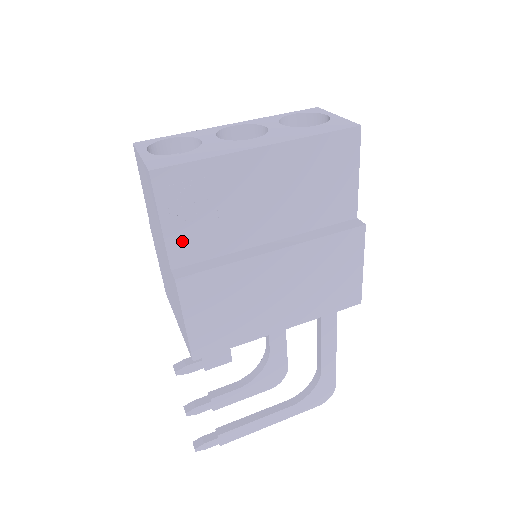
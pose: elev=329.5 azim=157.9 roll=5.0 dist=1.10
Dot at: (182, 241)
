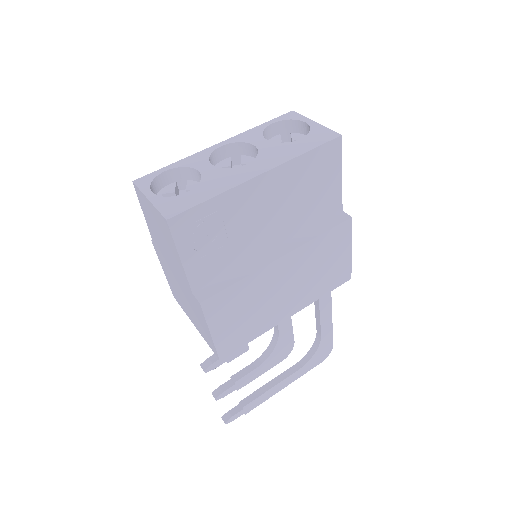
Dot at: (200, 268)
